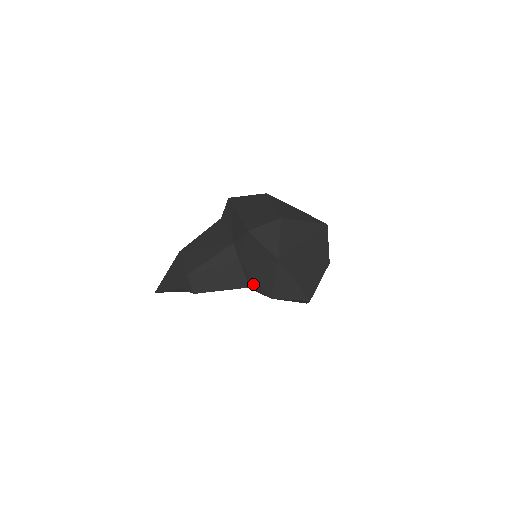
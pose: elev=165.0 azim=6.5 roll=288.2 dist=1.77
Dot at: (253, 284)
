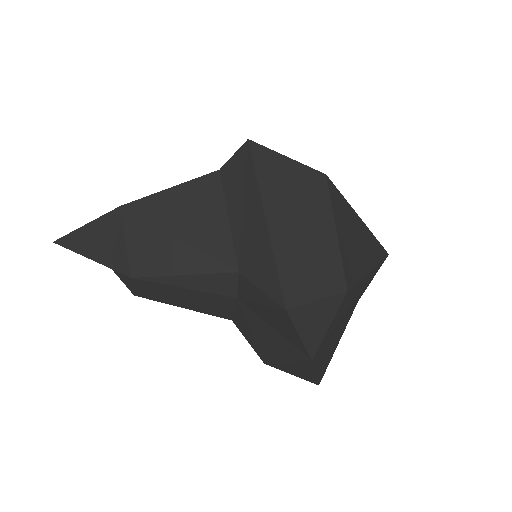
Dot at: (243, 329)
